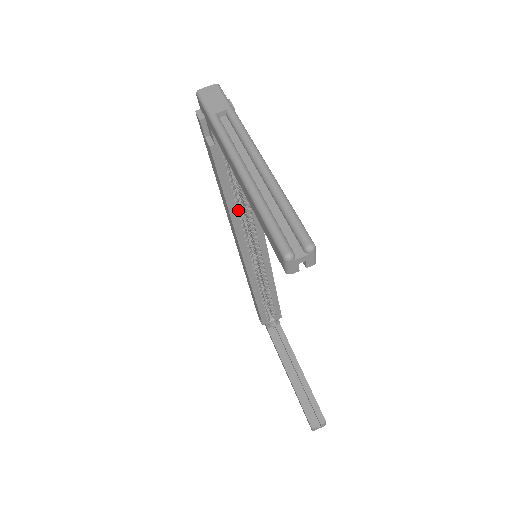
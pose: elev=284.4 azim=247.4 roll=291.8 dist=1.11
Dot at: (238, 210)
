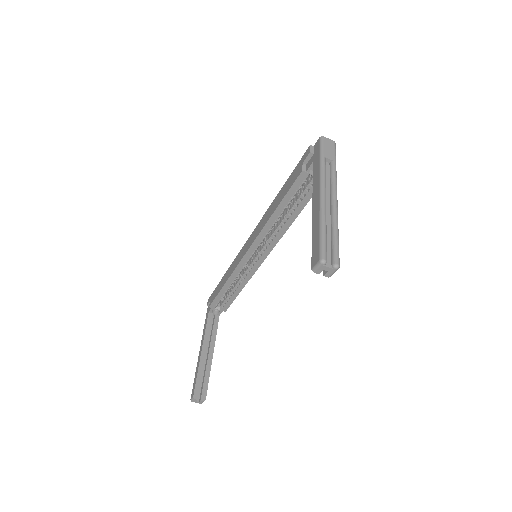
Dot at: (277, 219)
